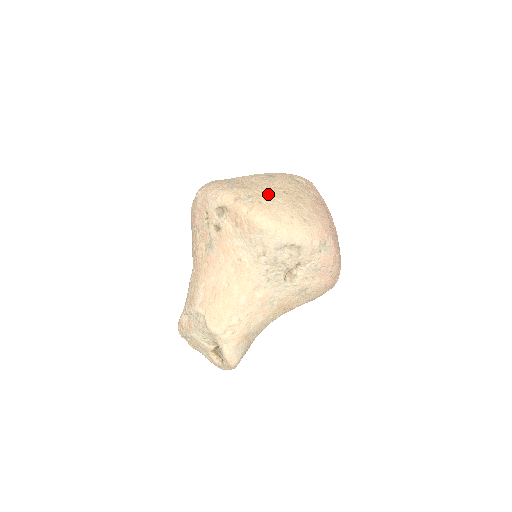
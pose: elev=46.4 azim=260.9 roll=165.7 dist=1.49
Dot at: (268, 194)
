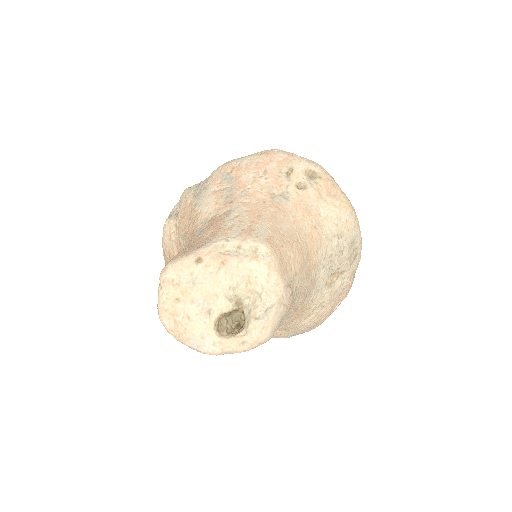
Dot at: occluded
